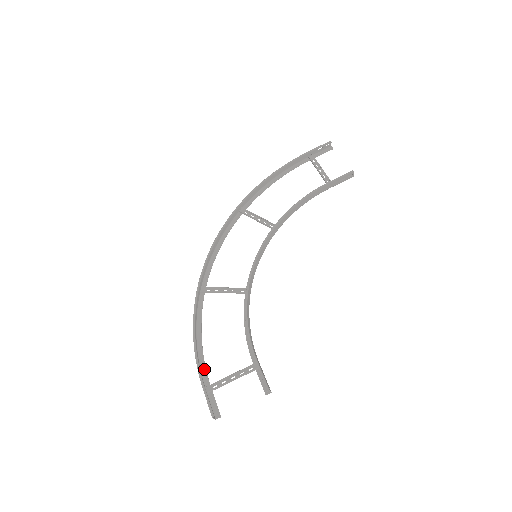
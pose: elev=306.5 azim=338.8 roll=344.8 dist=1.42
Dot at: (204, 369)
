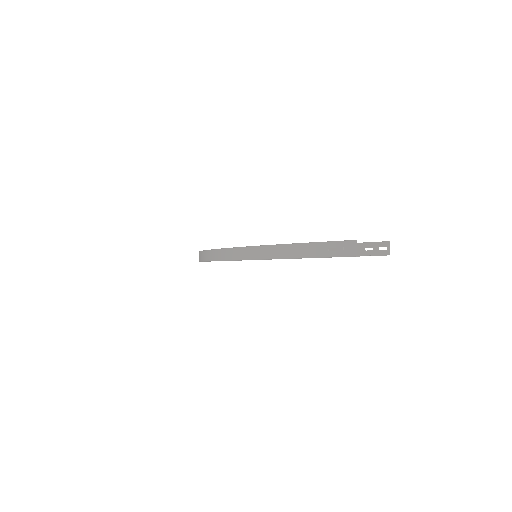
Dot at: (286, 258)
